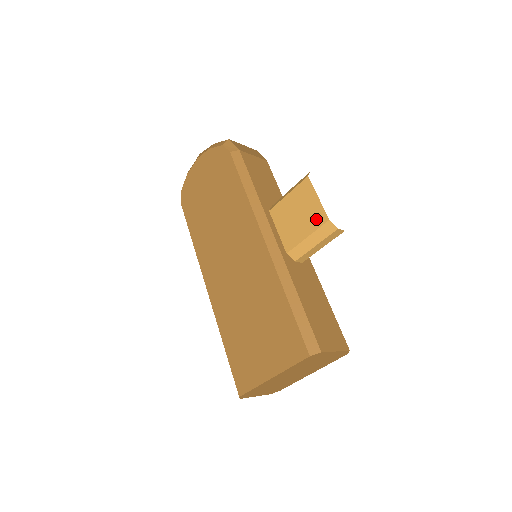
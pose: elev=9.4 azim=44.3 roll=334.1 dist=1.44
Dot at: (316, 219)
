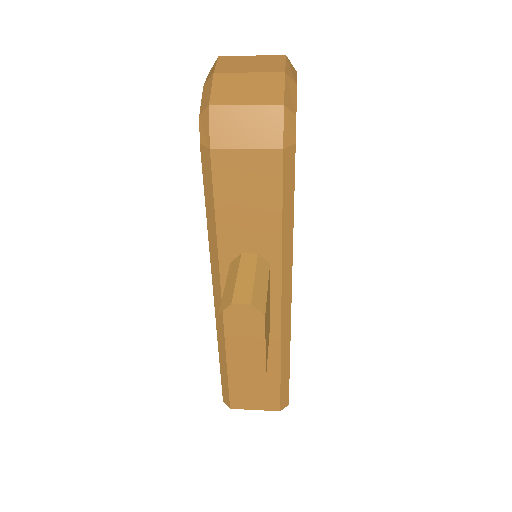
Dot at: occluded
